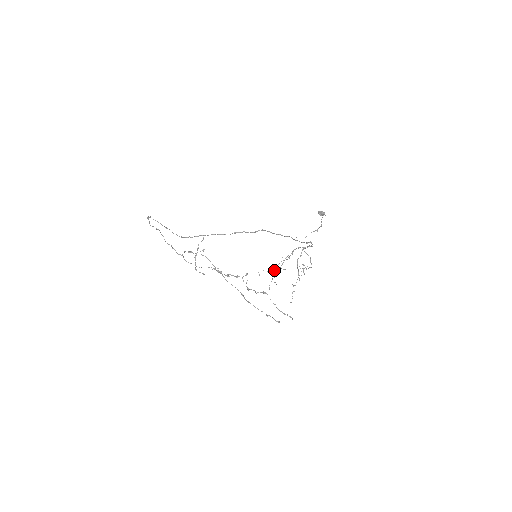
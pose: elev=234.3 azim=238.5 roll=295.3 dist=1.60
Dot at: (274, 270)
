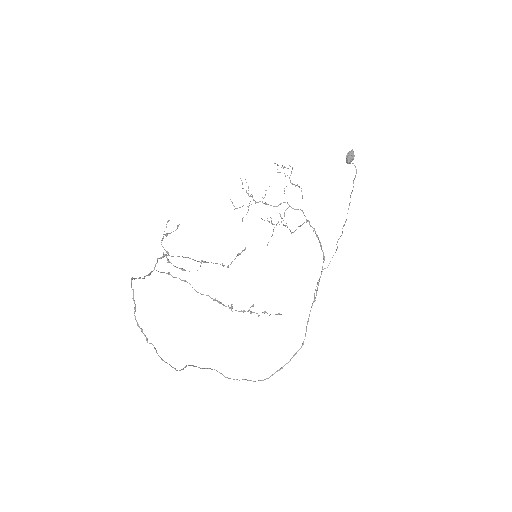
Dot at: (252, 196)
